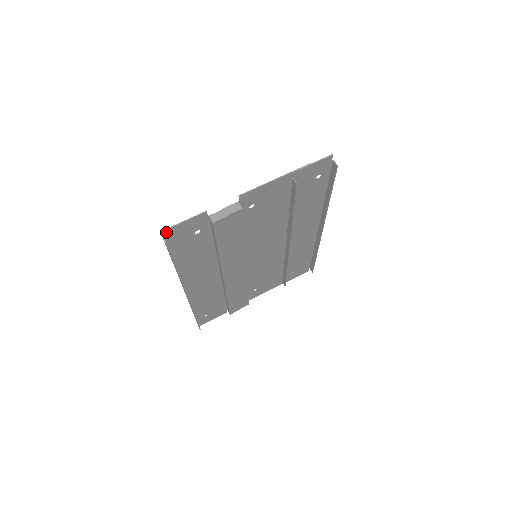
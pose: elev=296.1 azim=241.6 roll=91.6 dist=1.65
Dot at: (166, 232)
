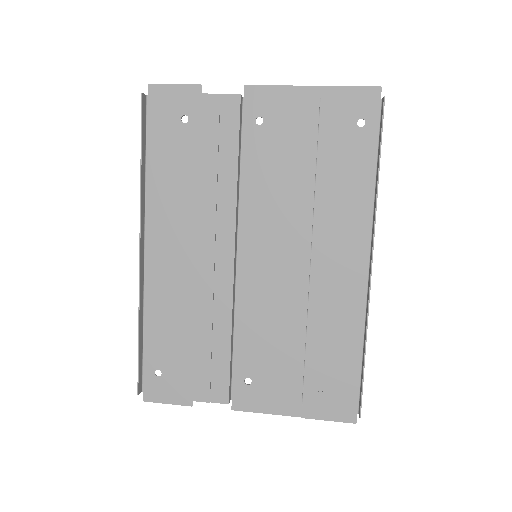
Dot at: (151, 89)
